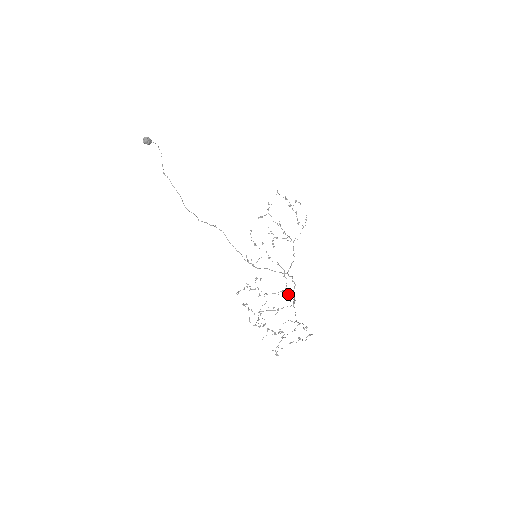
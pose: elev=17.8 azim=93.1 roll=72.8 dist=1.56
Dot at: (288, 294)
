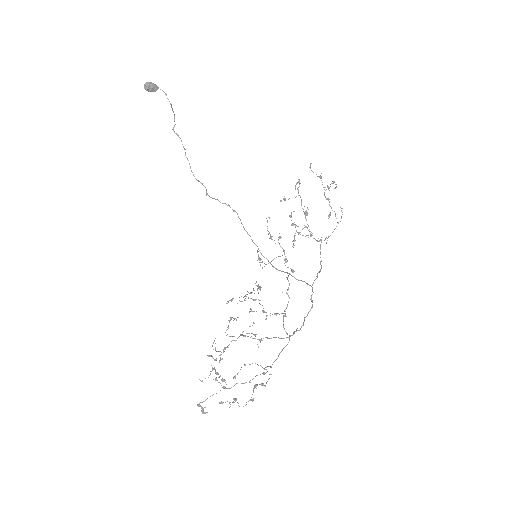
Dot at: (283, 320)
